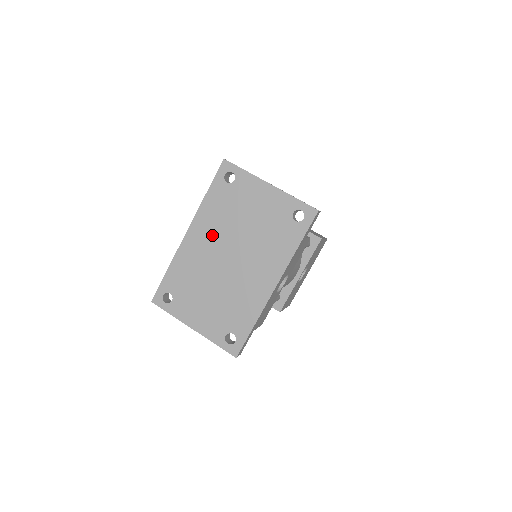
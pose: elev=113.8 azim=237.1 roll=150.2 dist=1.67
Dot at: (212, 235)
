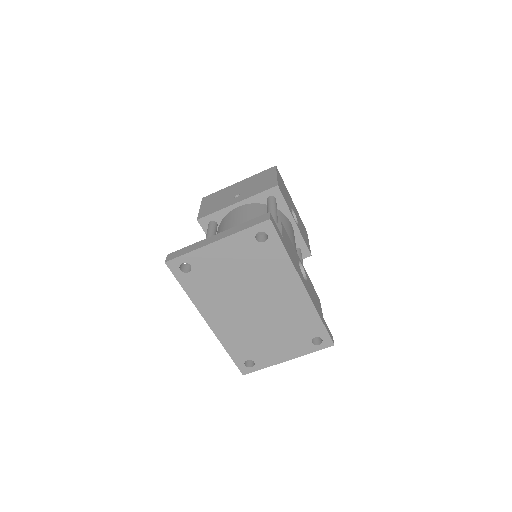
Dot at: (225, 308)
